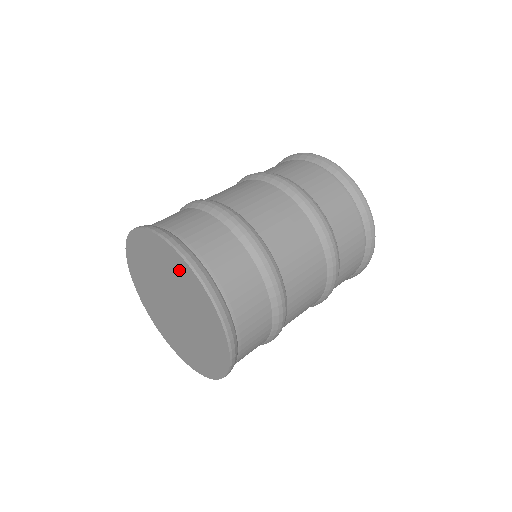
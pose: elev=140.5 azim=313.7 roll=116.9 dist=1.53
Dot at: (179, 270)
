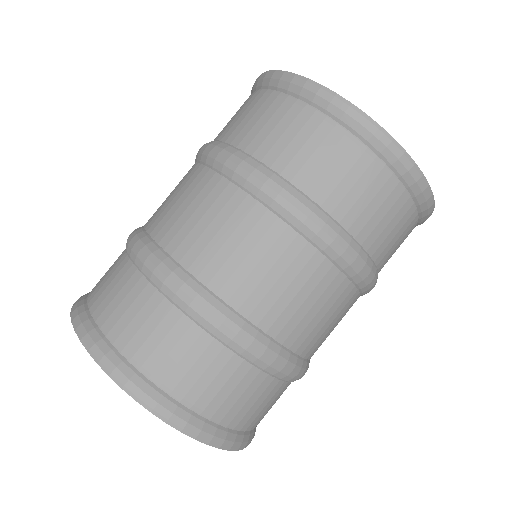
Dot at: occluded
